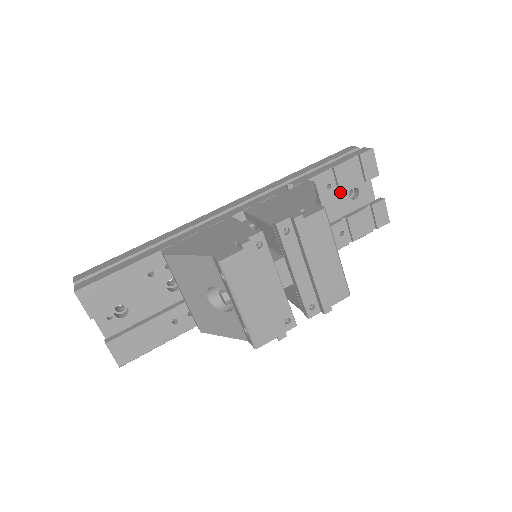
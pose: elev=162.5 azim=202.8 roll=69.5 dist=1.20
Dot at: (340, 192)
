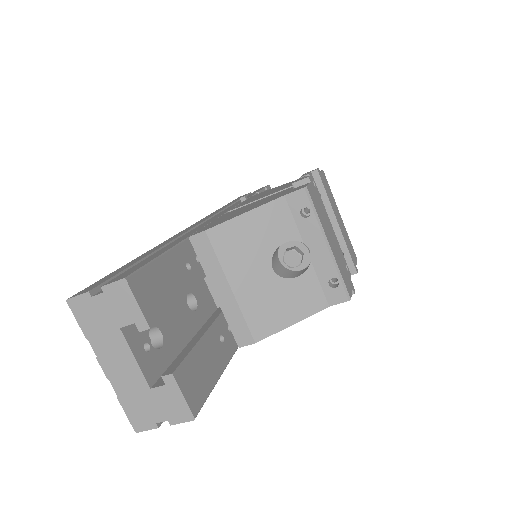
Dot at: occluded
